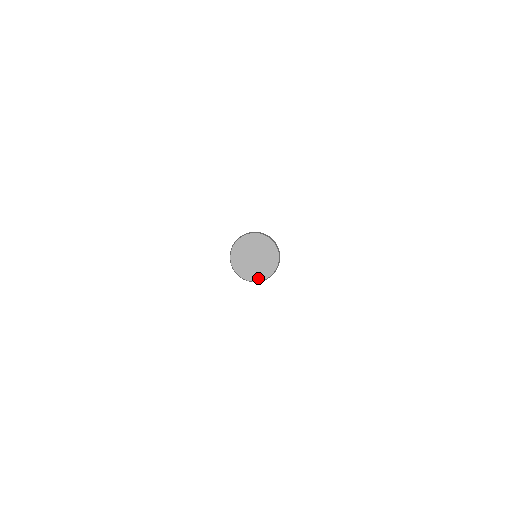
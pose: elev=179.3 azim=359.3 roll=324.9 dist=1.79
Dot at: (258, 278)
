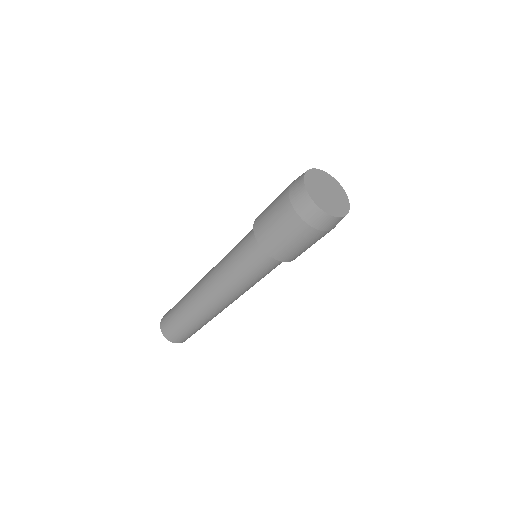
Dot at: (340, 214)
